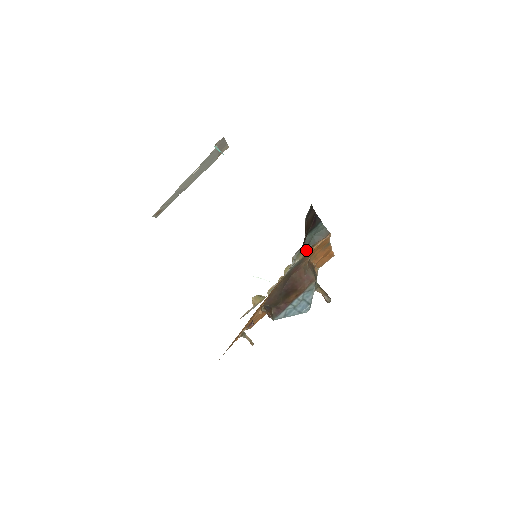
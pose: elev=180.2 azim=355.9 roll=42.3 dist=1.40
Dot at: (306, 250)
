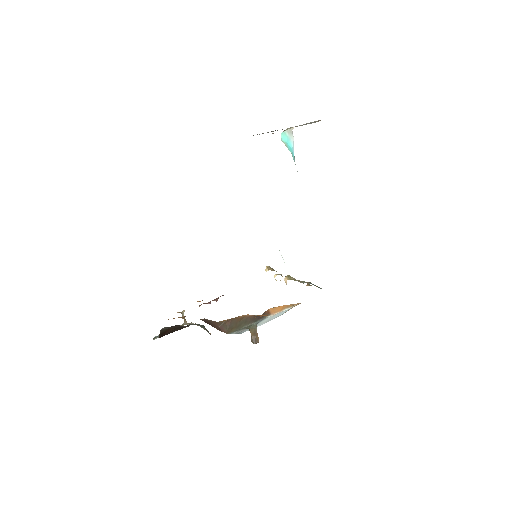
Dot at: occluded
